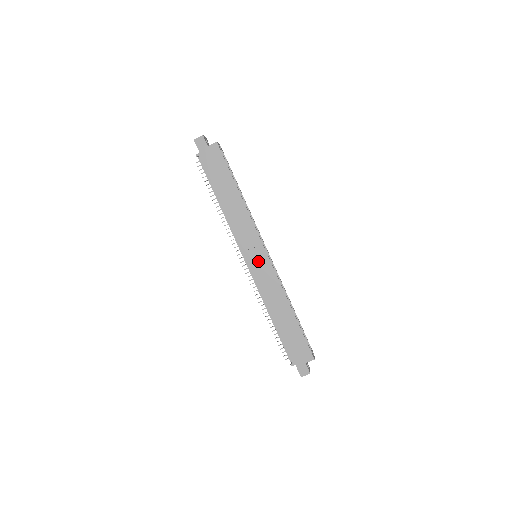
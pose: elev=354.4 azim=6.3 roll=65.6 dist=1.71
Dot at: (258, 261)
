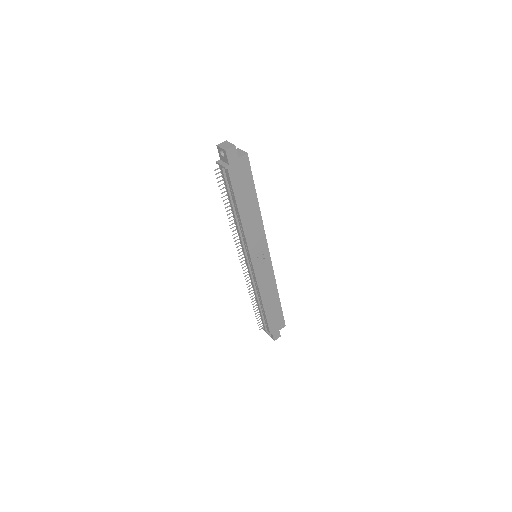
Dot at: (262, 263)
